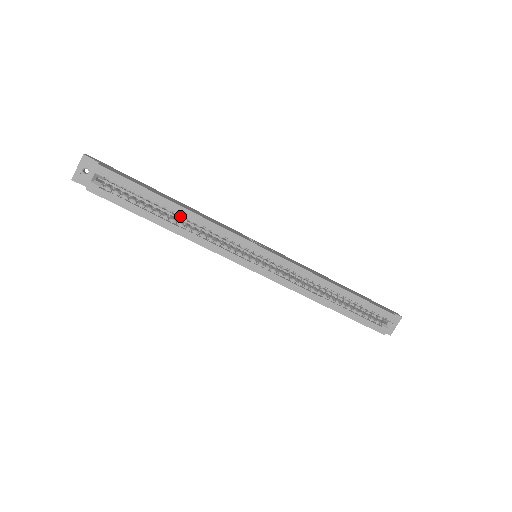
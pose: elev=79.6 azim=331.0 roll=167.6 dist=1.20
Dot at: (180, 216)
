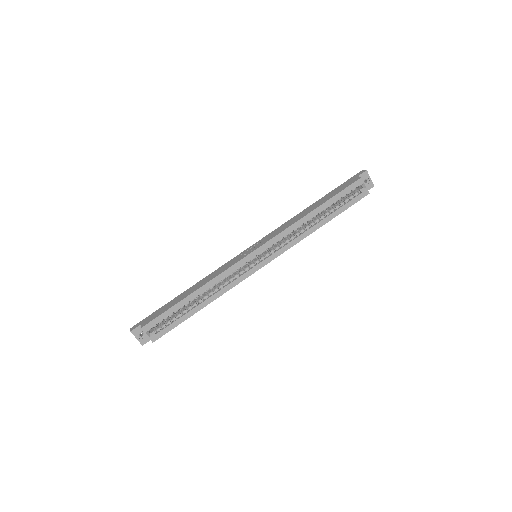
Dot at: occluded
